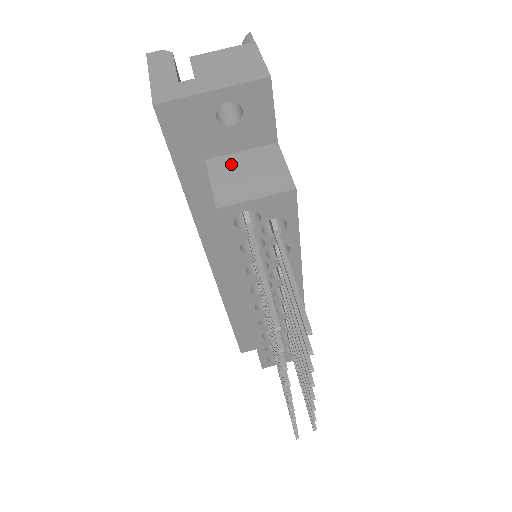
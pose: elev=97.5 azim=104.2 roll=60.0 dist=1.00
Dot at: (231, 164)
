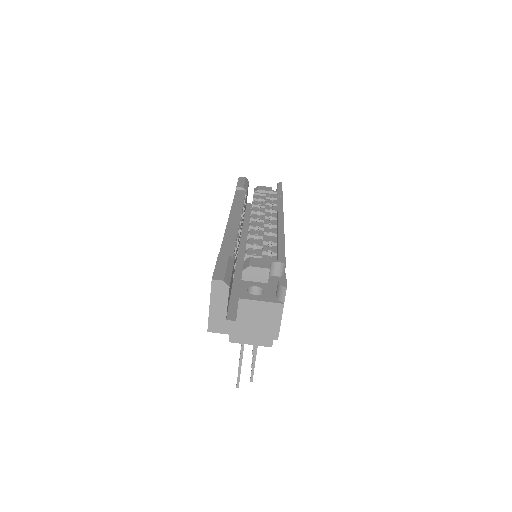
Dot at: occluded
